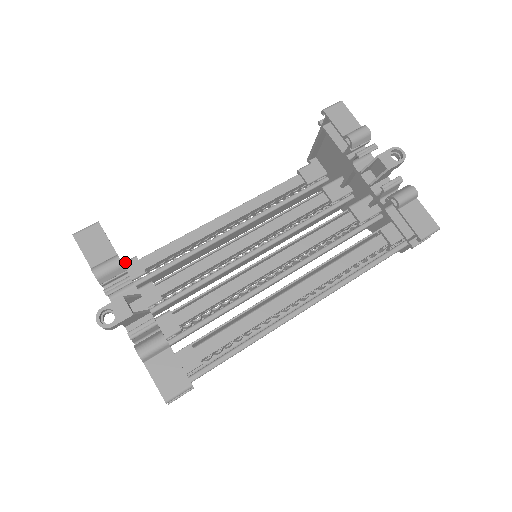
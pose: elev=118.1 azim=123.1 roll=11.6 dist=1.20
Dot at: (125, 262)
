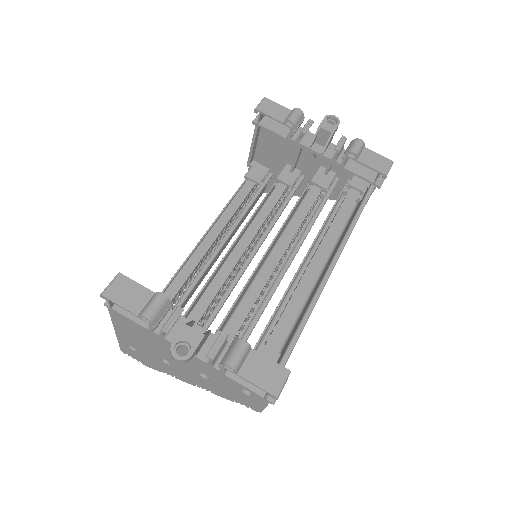
Dot at: occluded
